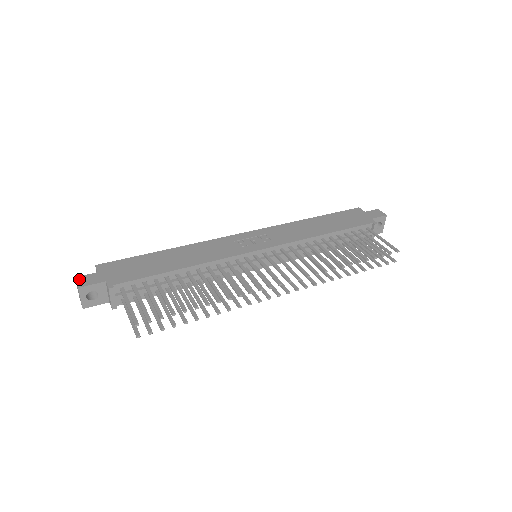
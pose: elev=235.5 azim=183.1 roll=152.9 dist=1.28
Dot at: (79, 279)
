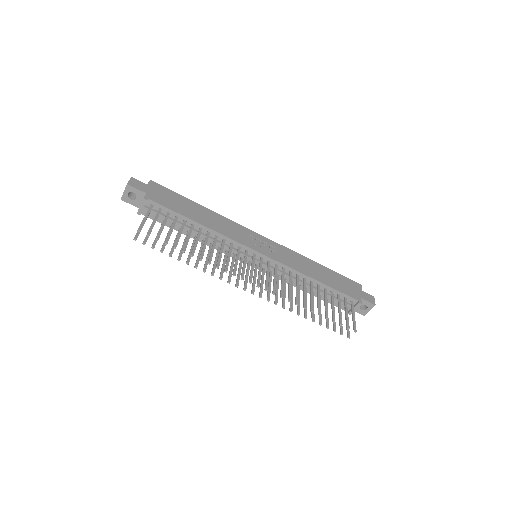
Dot at: (133, 180)
